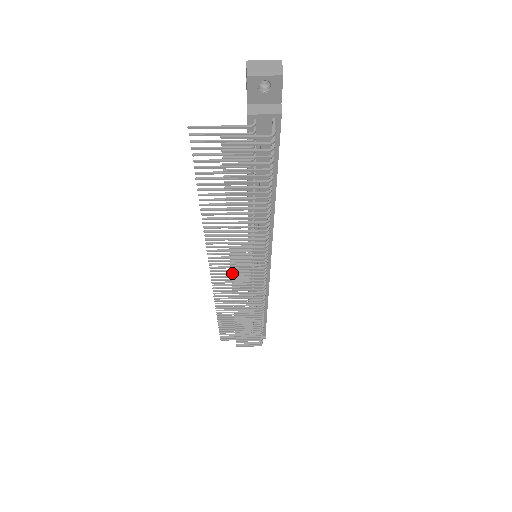
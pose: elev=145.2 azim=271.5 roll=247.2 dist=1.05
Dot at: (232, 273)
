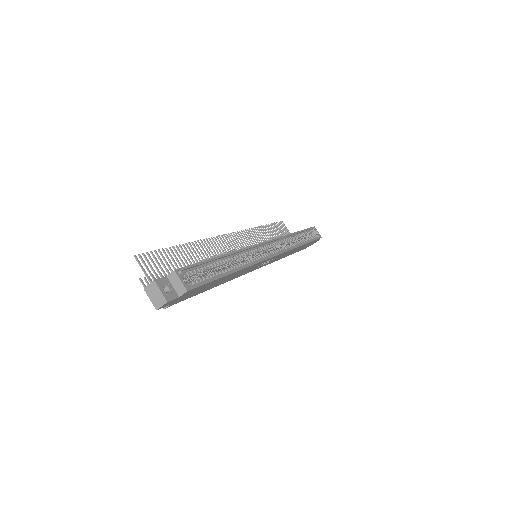
Dot at: (239, 247)
